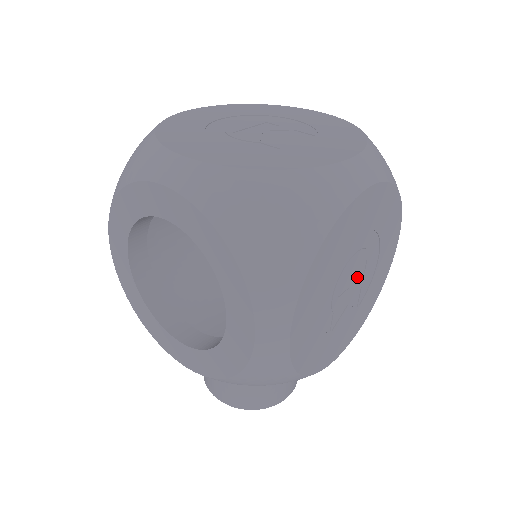
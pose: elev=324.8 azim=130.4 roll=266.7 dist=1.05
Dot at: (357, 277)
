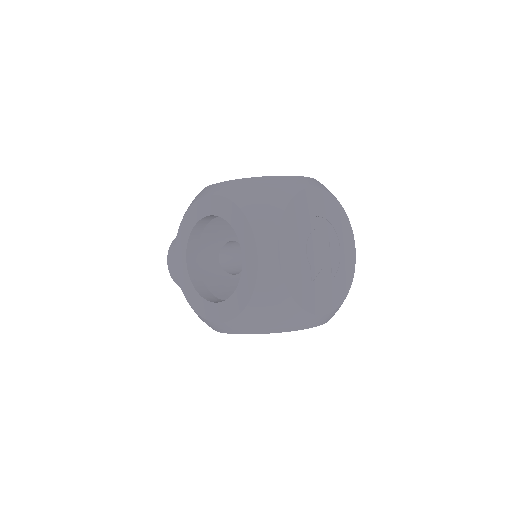
Dot at: occluded
